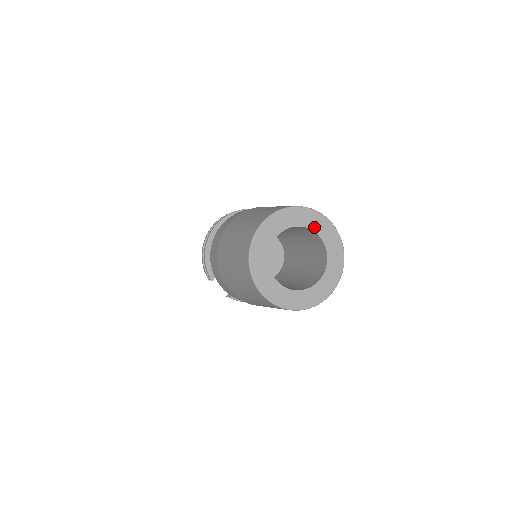
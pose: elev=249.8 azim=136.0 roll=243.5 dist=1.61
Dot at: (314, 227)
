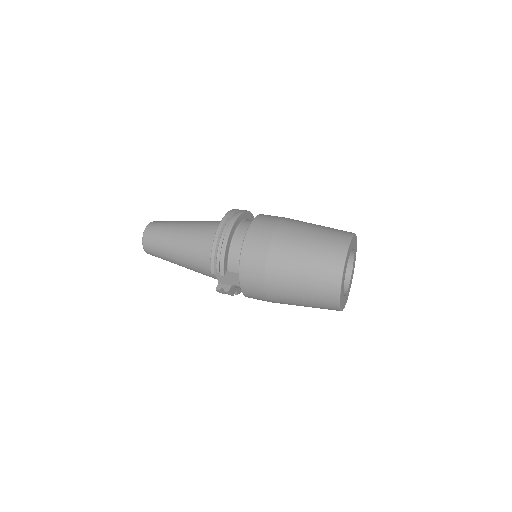
Dot at: (354, 249)
